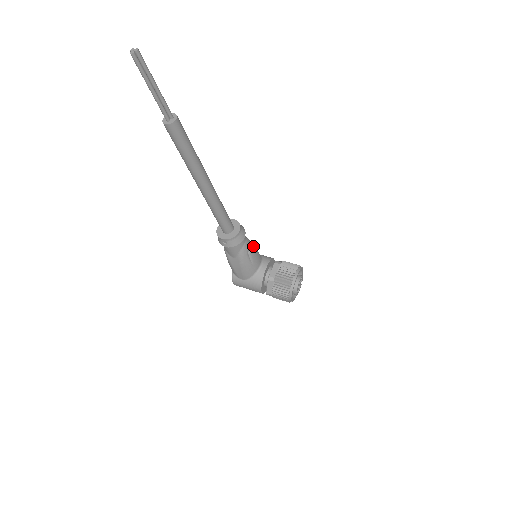
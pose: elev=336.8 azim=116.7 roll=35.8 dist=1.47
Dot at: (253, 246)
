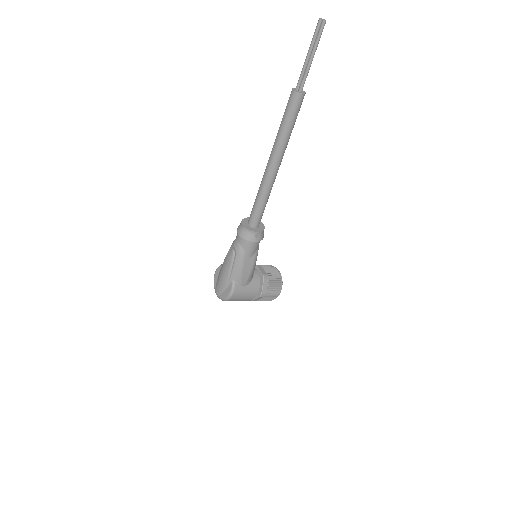
Dot at: occluded
